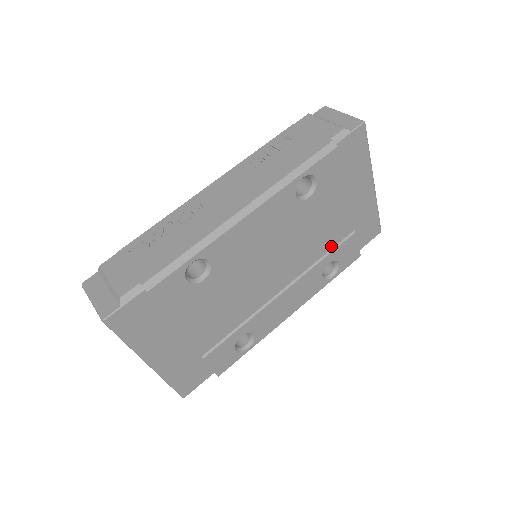
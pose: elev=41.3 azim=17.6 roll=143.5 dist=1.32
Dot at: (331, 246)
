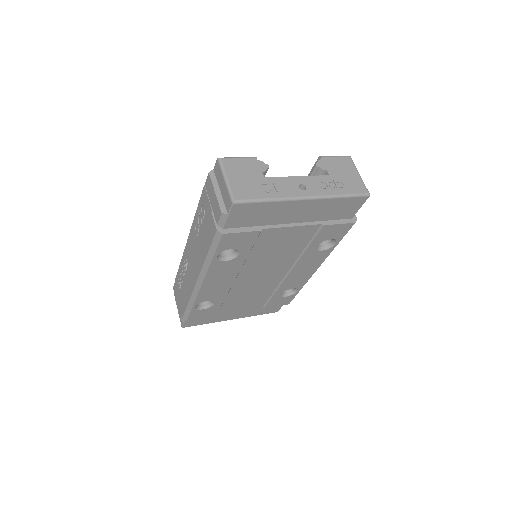
Dot at: (307, 241)
